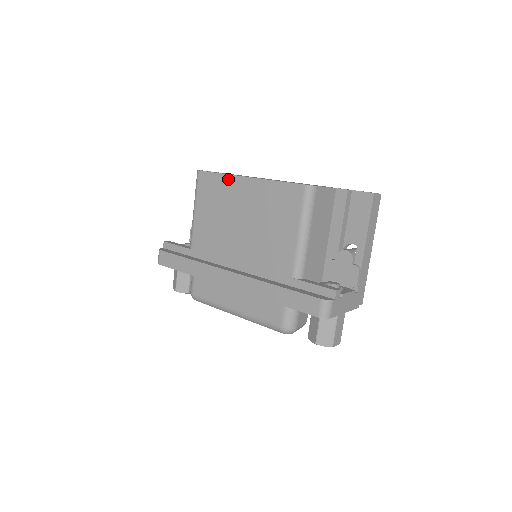
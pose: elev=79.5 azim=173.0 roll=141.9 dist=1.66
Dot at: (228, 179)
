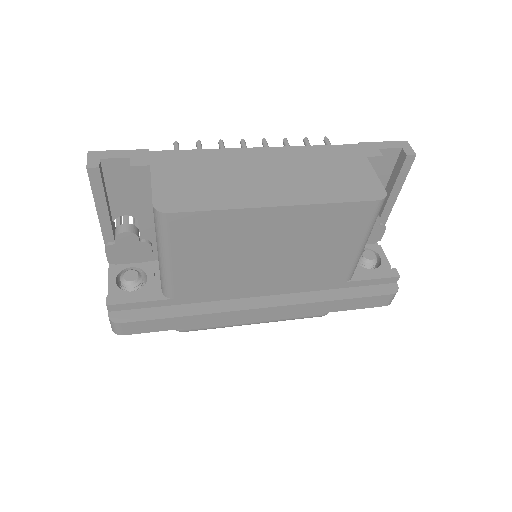
Dot at: (239, 215)
